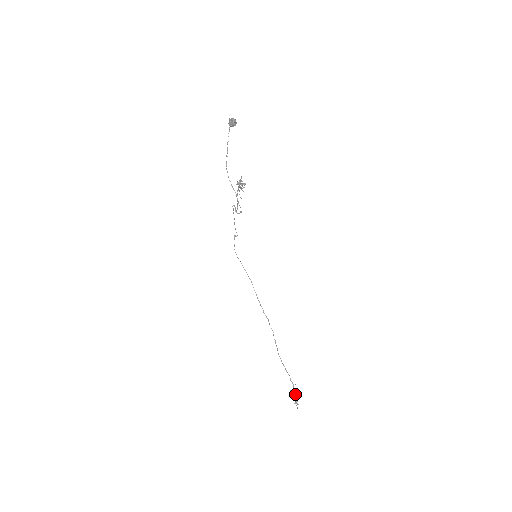
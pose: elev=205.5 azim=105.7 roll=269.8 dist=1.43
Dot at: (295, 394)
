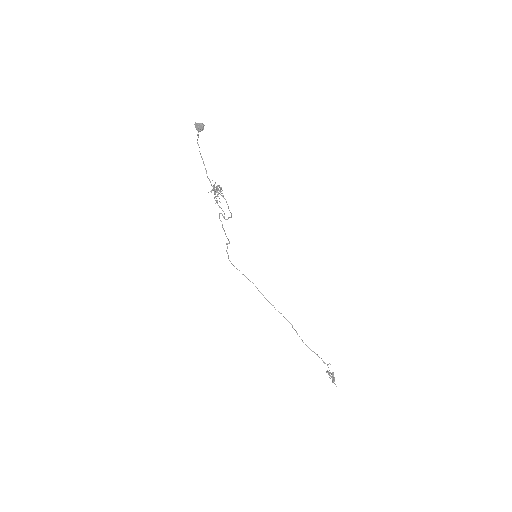
Dot at: (332, 373)
